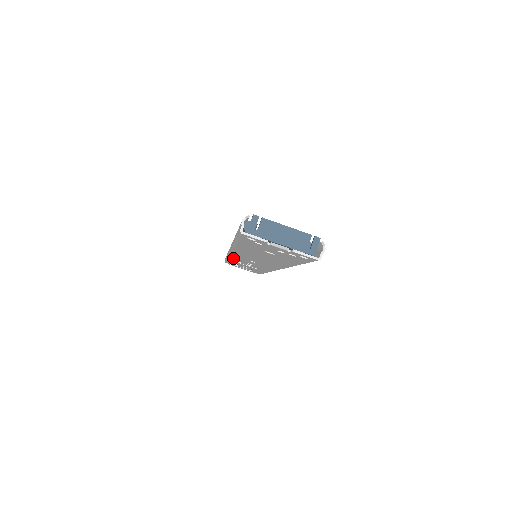
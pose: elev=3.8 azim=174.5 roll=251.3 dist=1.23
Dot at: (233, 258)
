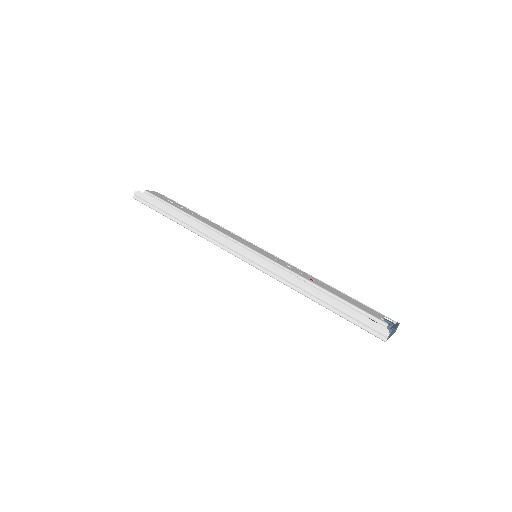
Dot at: occluded
